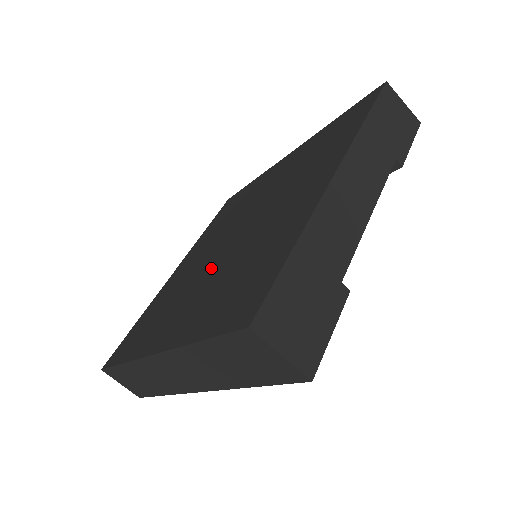
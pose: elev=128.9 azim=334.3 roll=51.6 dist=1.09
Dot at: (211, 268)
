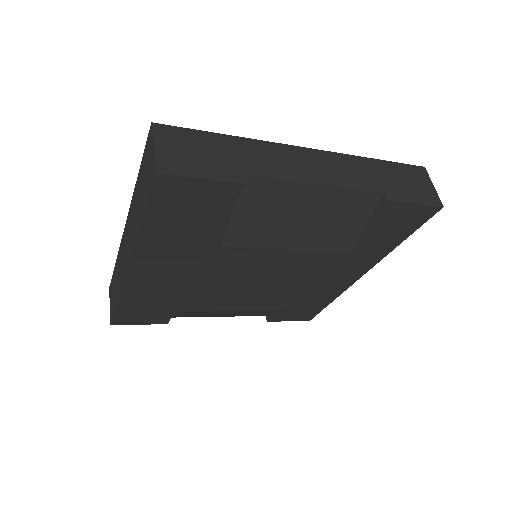
Dot at: occluded
